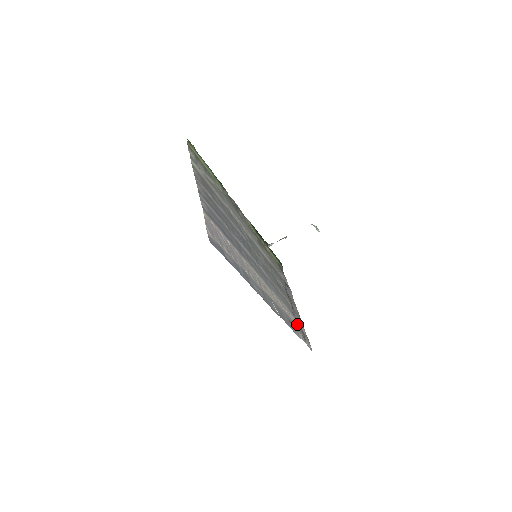
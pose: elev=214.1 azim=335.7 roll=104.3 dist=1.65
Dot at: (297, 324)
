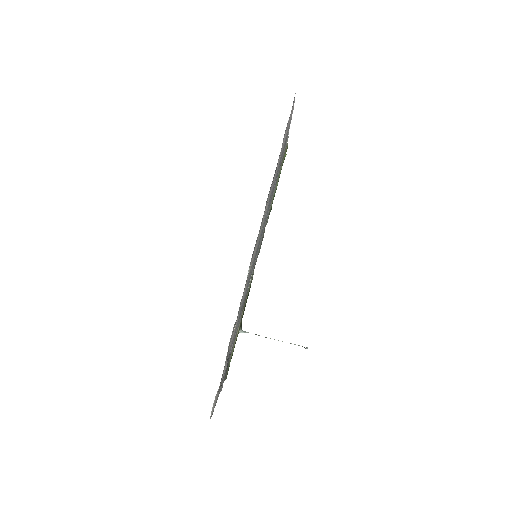
Dot at: (223, 370)
